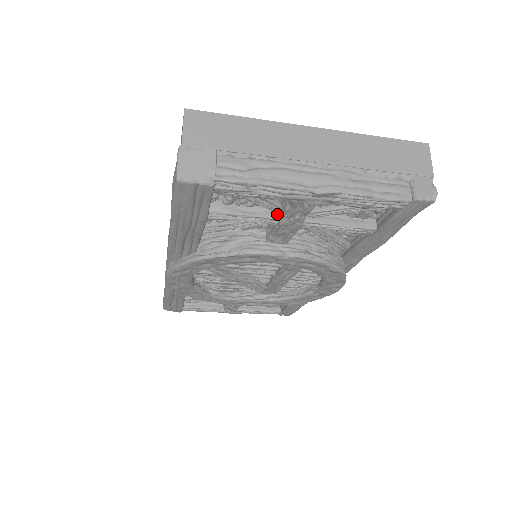
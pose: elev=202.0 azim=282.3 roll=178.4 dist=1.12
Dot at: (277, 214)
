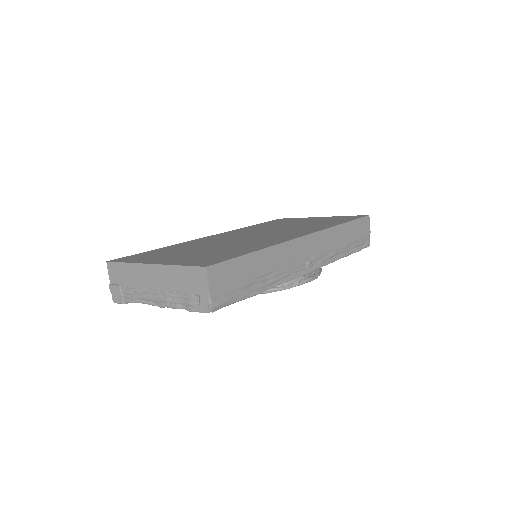
Dot at: occluded
